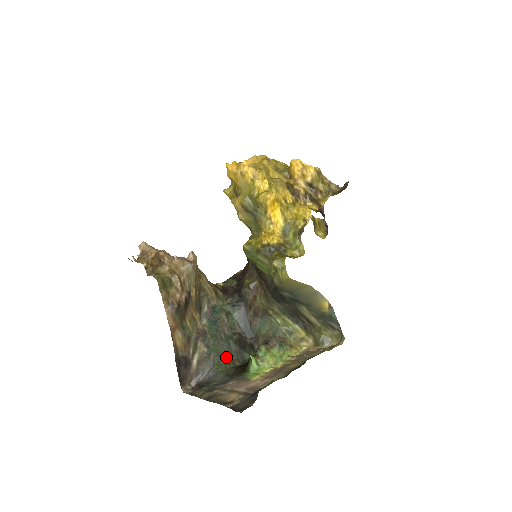
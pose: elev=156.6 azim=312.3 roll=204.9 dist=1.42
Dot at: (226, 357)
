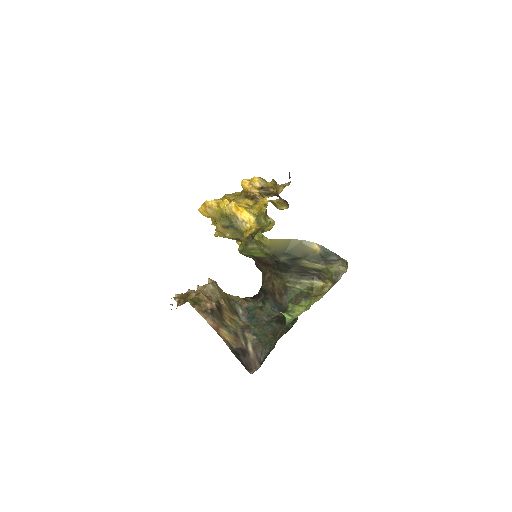
Dot at: (274, 335)
